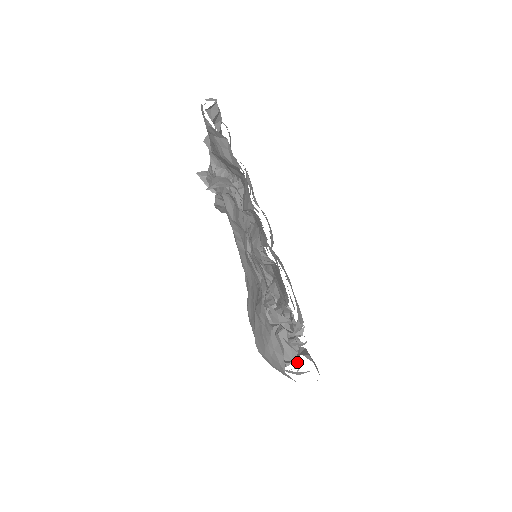
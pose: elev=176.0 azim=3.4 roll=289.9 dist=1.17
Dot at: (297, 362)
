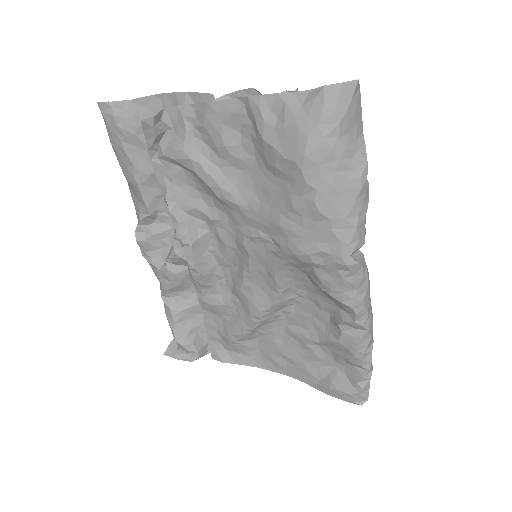
Dot at: occluded
